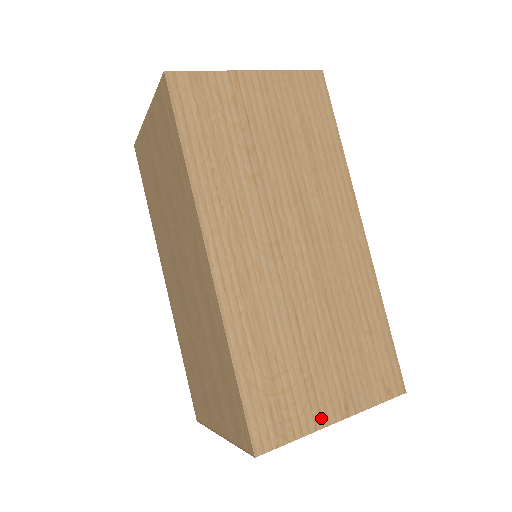
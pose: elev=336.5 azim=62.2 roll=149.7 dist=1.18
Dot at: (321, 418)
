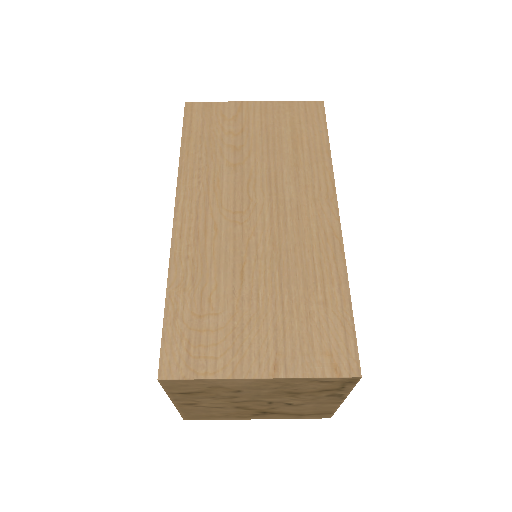
Dot at: (241, 368)
